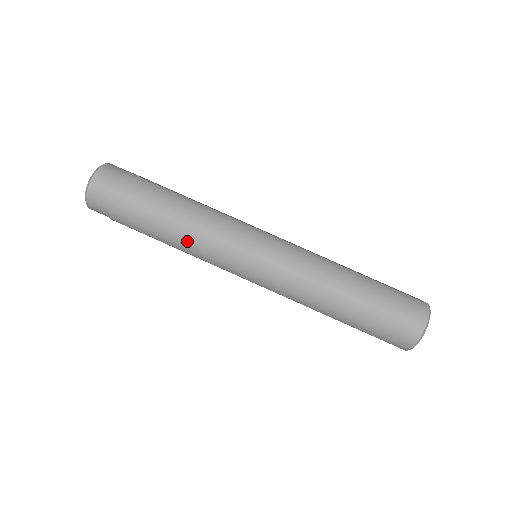
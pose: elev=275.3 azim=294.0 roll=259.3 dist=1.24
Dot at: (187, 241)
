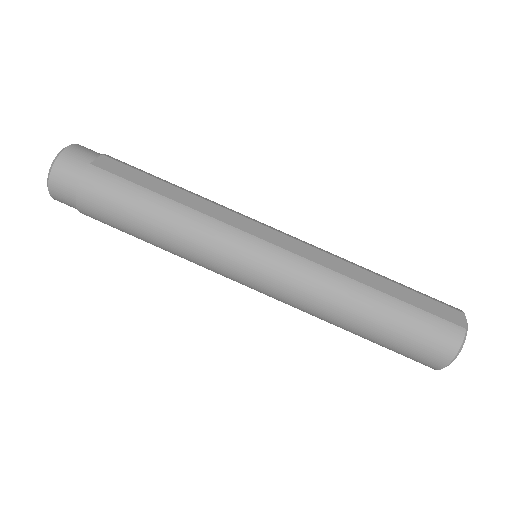
Dot at: (170, 251)
